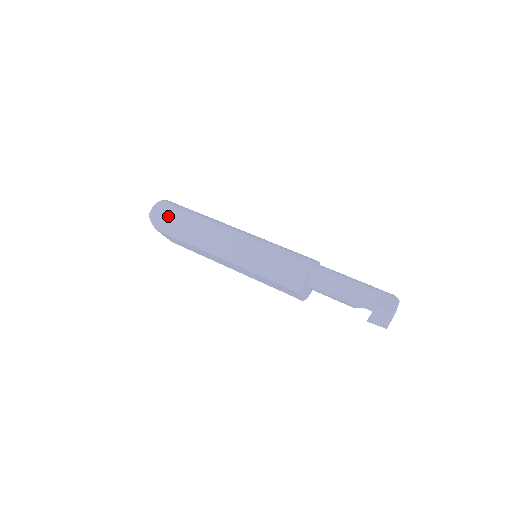
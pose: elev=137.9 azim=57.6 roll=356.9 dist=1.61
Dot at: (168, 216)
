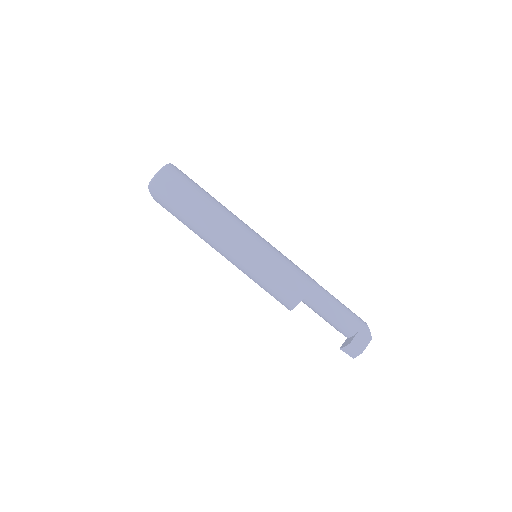
Dot at: (170, 197)
